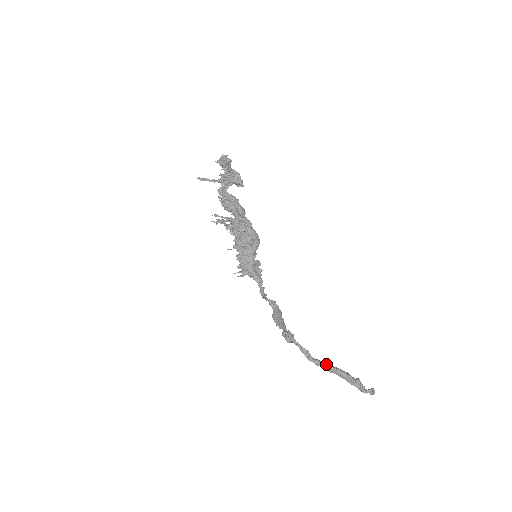
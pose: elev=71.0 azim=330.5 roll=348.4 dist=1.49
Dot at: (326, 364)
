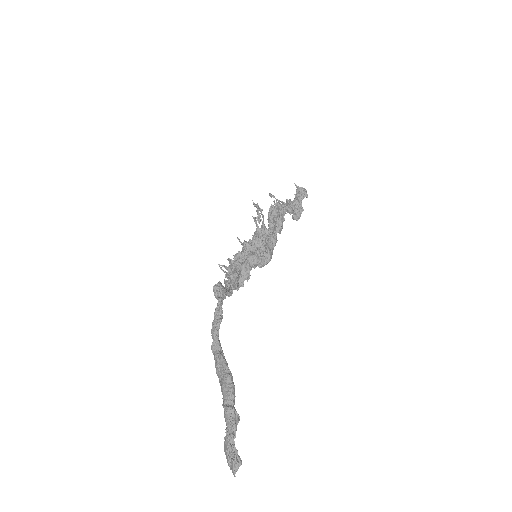
Dot at: (223, 355)
